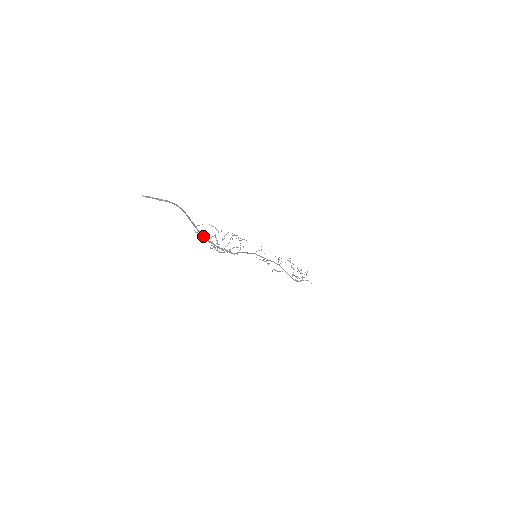
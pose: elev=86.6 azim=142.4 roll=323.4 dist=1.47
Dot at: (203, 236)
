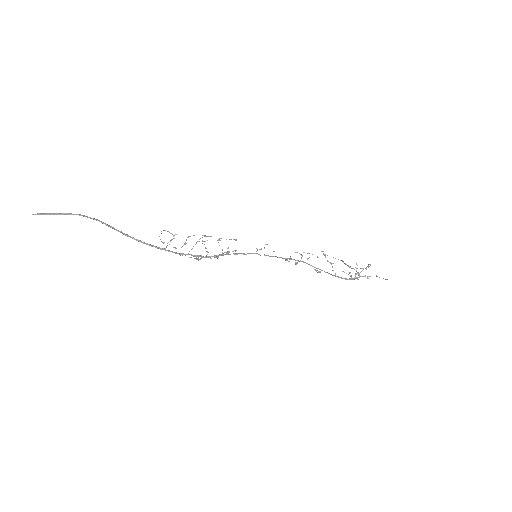
Dot at: occluded
